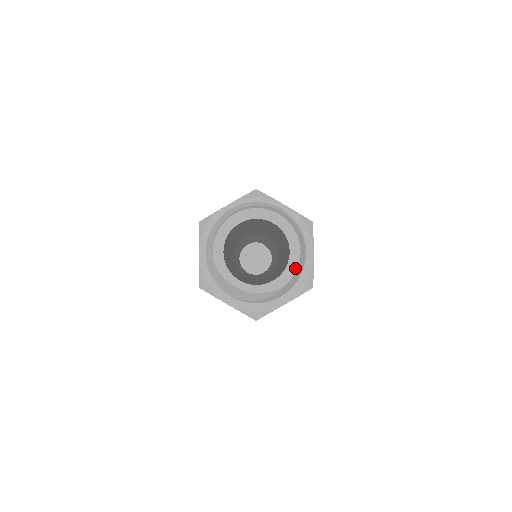
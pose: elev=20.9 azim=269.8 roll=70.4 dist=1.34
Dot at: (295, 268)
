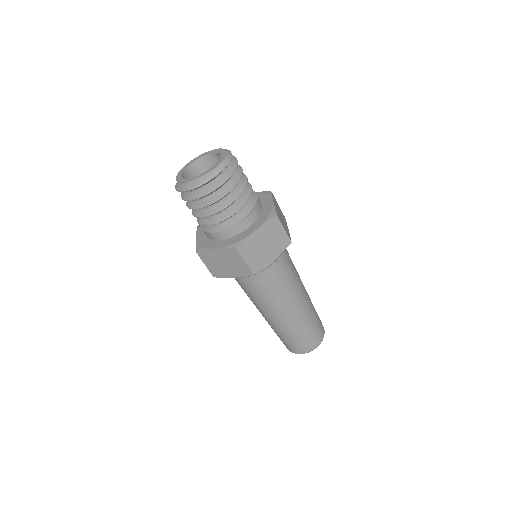
Dot at: (224, 158)
